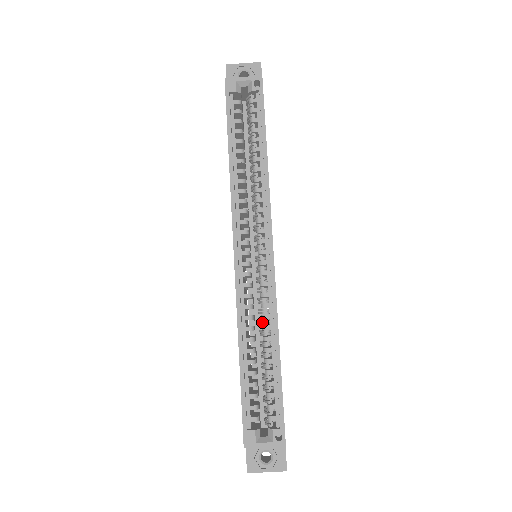
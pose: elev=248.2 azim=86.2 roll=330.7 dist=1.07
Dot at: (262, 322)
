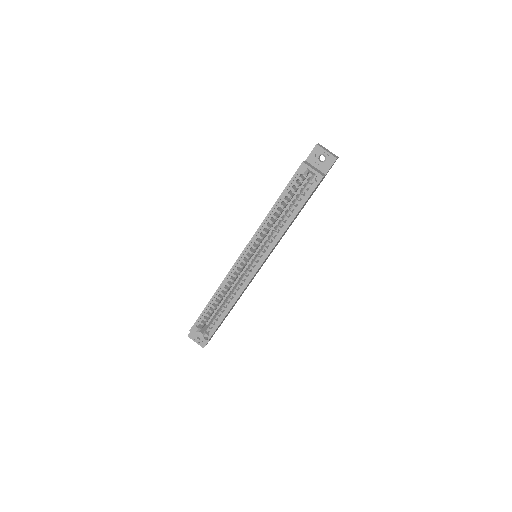
Dot at: occluded
